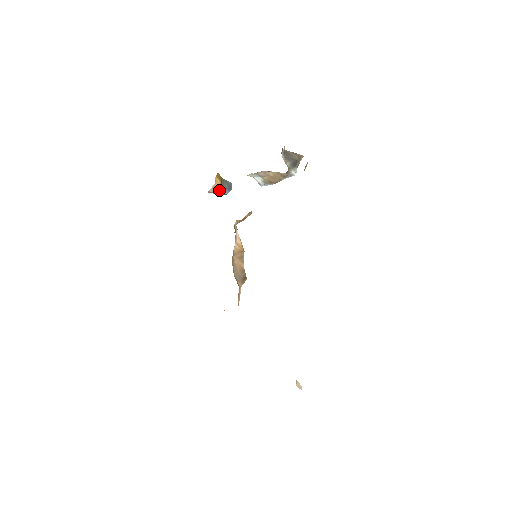
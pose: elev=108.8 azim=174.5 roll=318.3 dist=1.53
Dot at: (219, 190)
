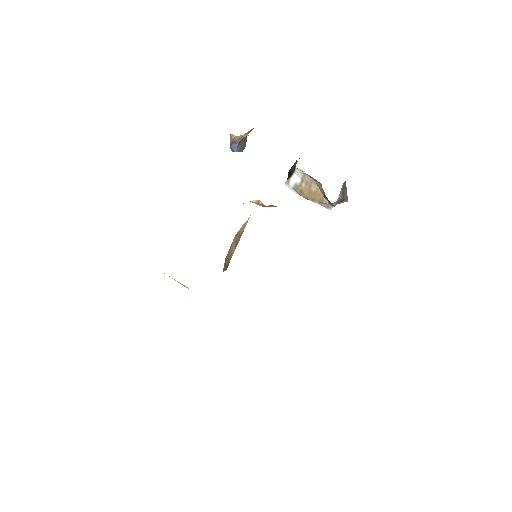
Dot at: (236, 142)
